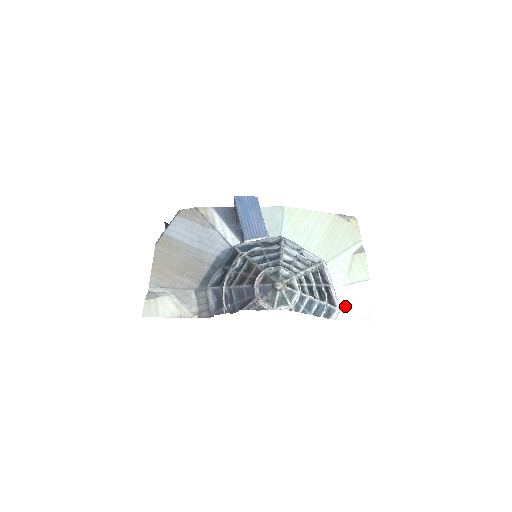
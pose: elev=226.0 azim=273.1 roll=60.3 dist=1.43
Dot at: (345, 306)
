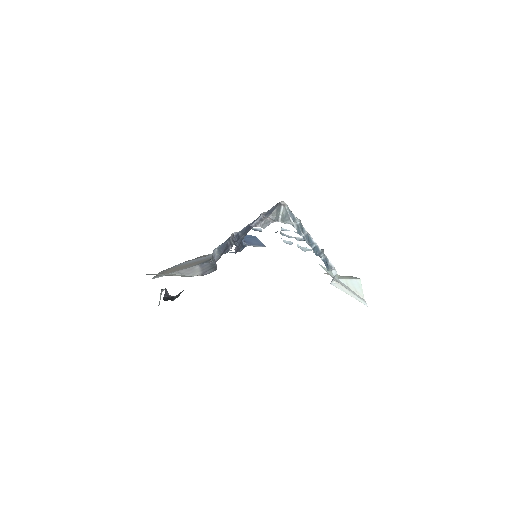
Dot at: (341, 284)
